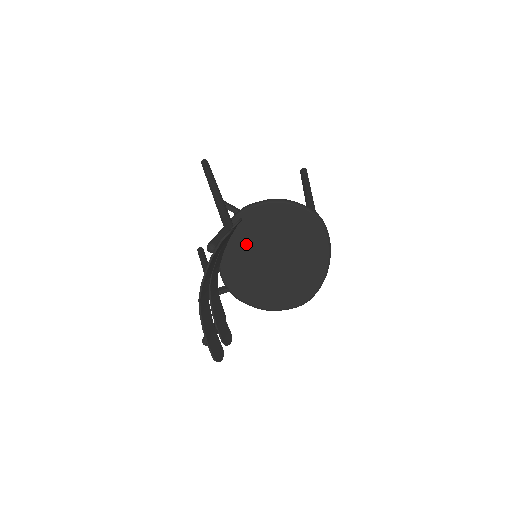
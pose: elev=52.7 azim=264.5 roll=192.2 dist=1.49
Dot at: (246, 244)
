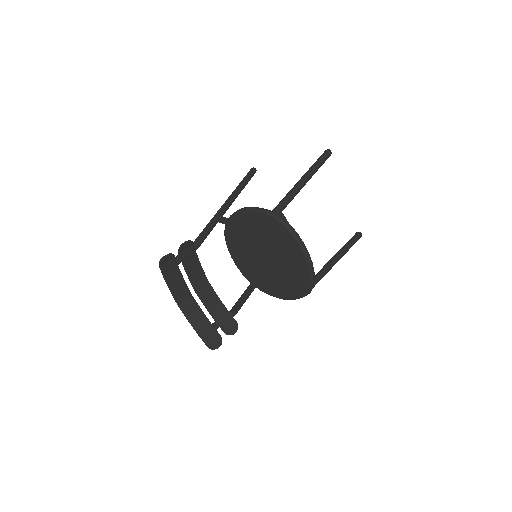
Dot at: (242, 248)
